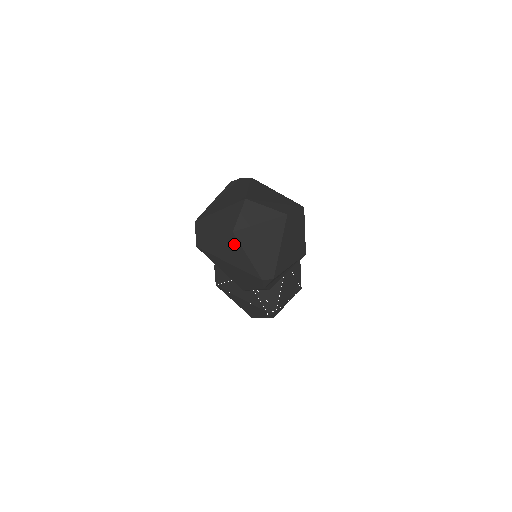
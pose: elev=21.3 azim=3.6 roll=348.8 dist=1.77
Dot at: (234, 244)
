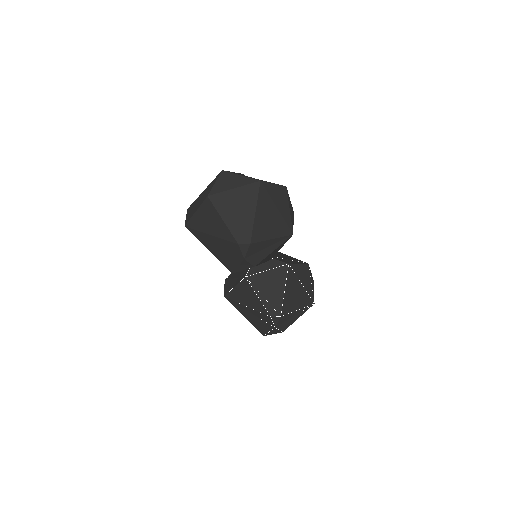
Dot at: (211, 210)
